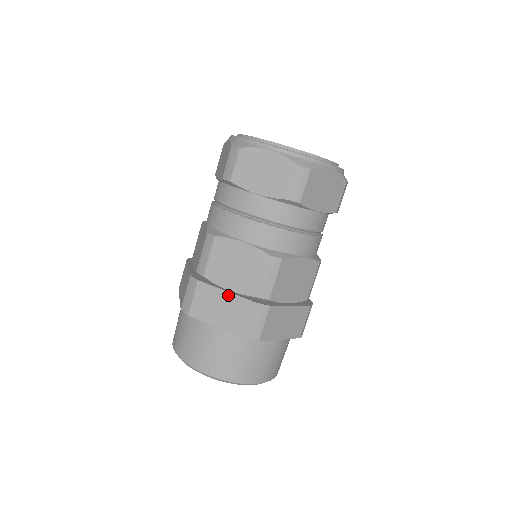
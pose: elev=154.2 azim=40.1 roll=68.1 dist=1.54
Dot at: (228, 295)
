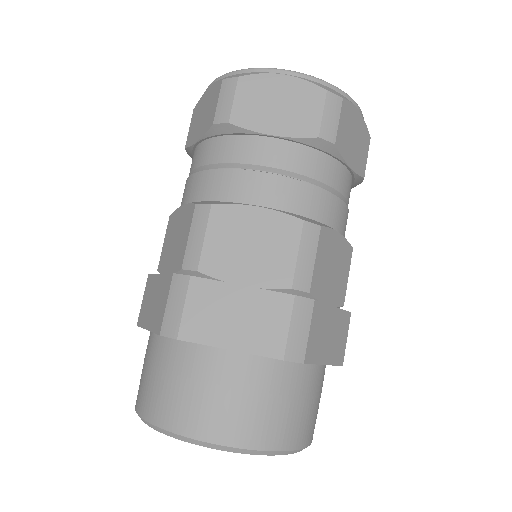
Dot at: (245, 291)
